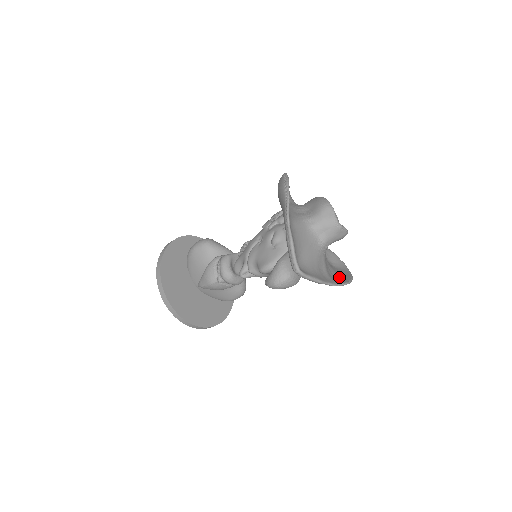
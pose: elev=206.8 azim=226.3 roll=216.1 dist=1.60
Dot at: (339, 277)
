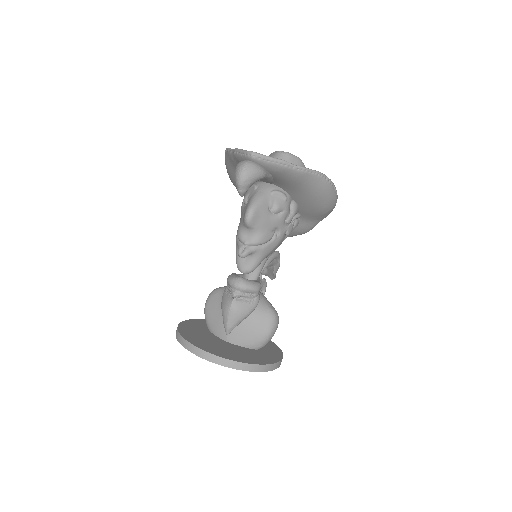
Dot at: occluded
